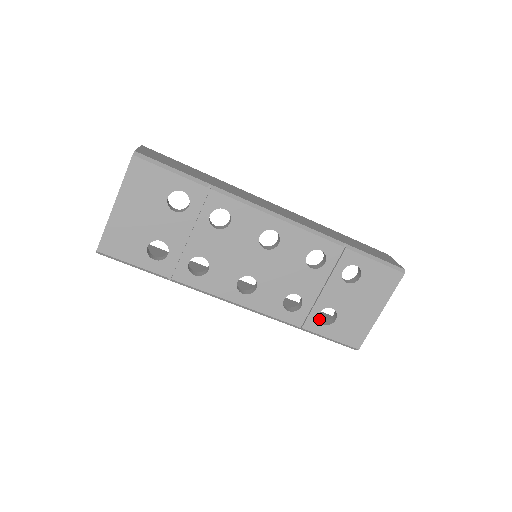
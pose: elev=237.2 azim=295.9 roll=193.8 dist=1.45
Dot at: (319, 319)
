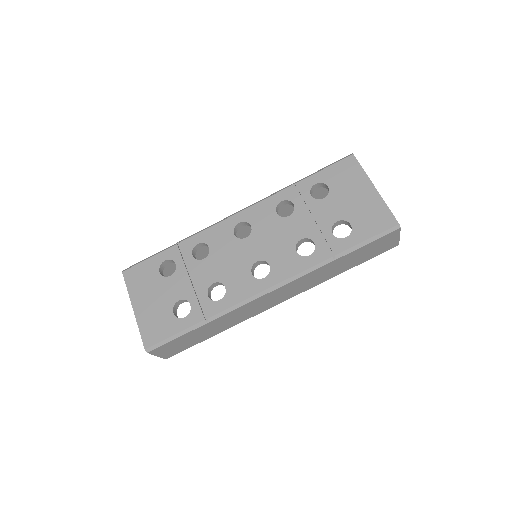
Dot at: occluded
